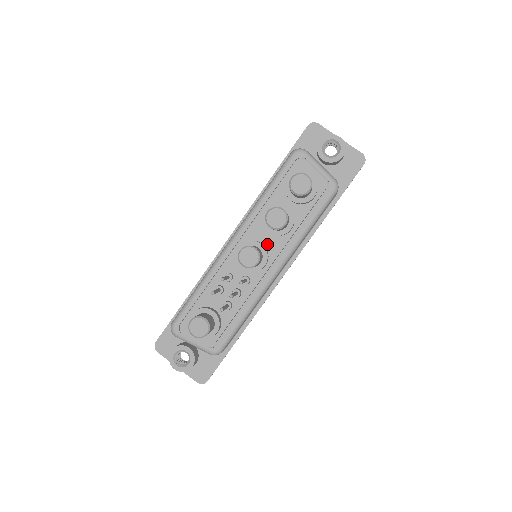
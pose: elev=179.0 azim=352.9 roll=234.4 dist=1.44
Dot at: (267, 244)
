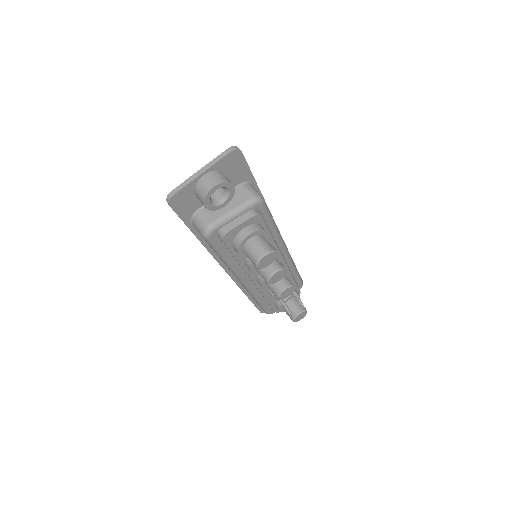
Dot at: occluded
